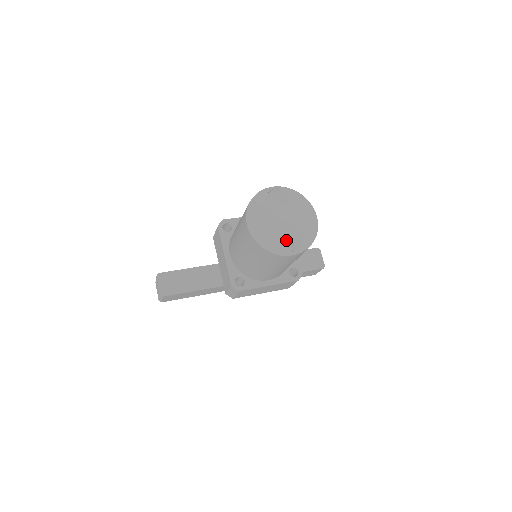
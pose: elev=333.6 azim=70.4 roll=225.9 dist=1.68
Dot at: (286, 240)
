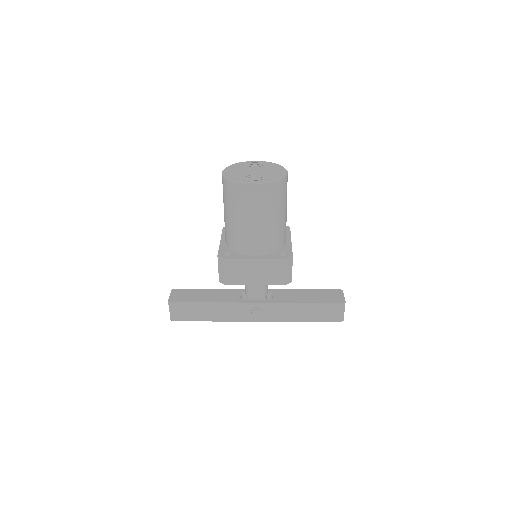
Dot at: occluded
